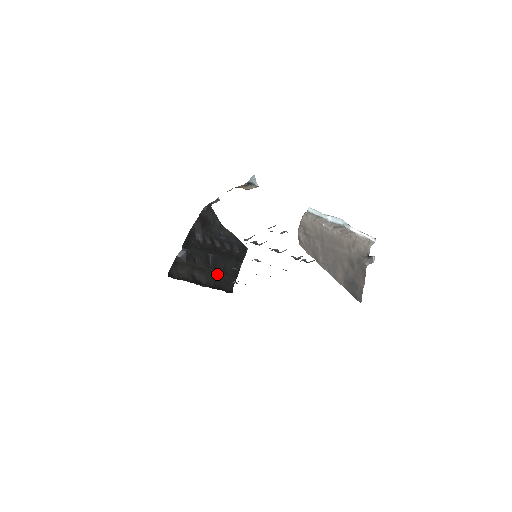
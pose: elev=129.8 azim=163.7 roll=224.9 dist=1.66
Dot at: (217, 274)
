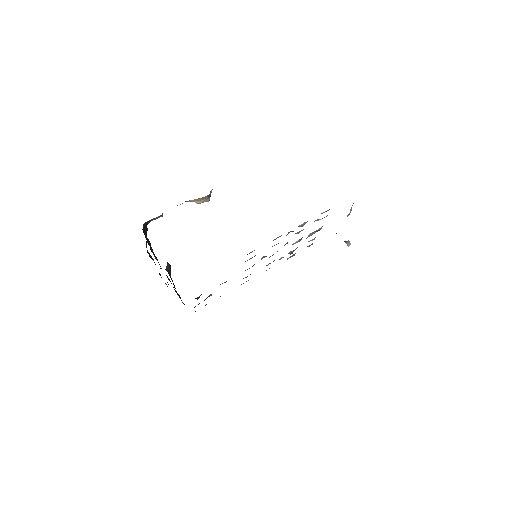
Dot at: occluded
